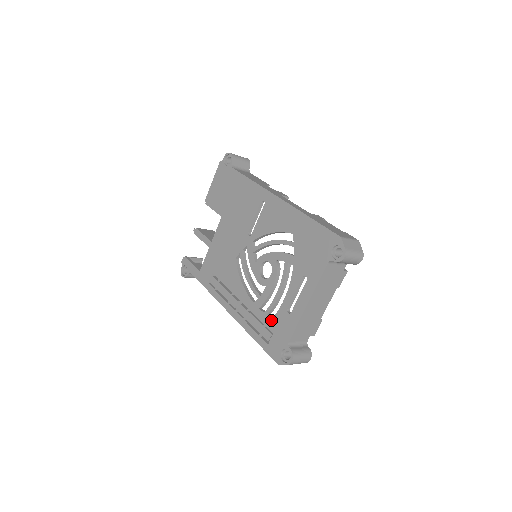
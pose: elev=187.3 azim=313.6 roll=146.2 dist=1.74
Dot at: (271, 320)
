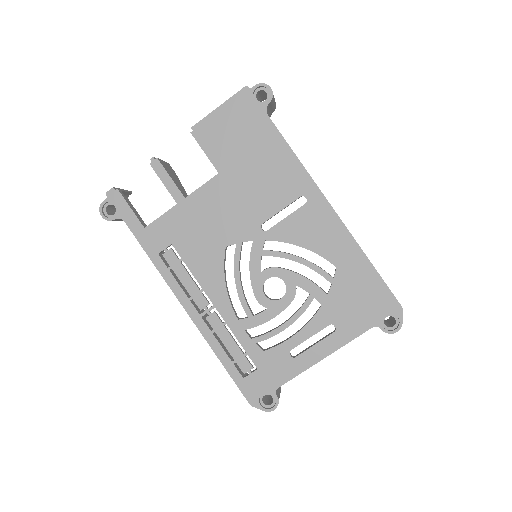
Dot at: (260, 353)
